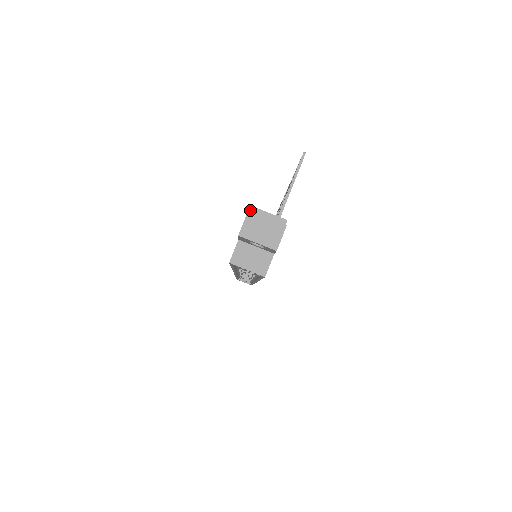
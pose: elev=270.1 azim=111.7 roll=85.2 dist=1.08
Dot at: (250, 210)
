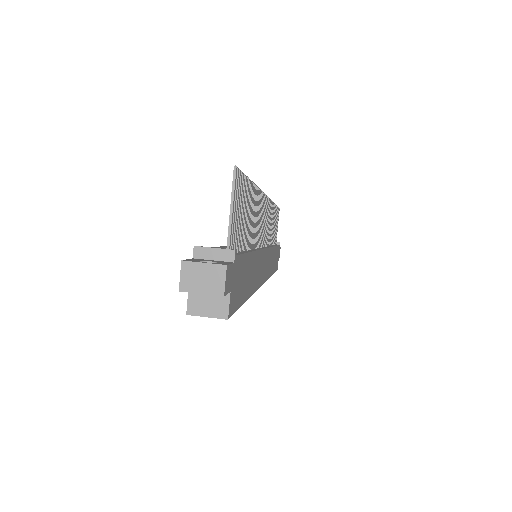
Dot at: (193, 251)
